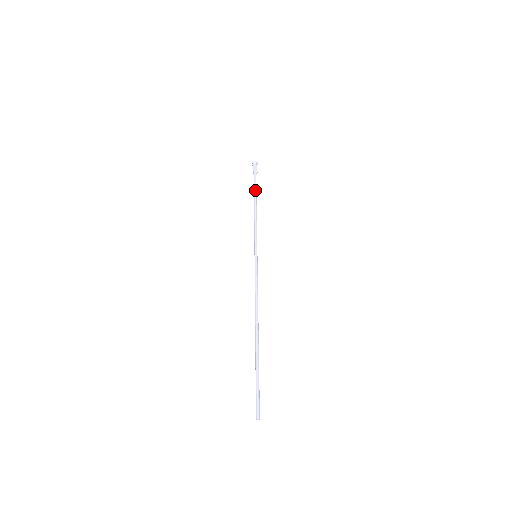
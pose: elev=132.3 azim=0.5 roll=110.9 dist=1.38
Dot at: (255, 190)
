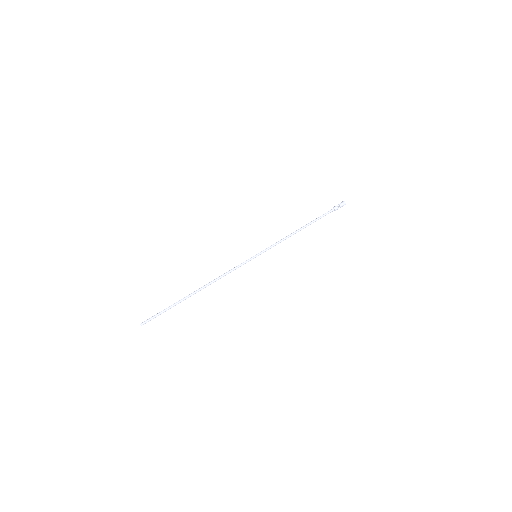
Dot at: (315, 219)
